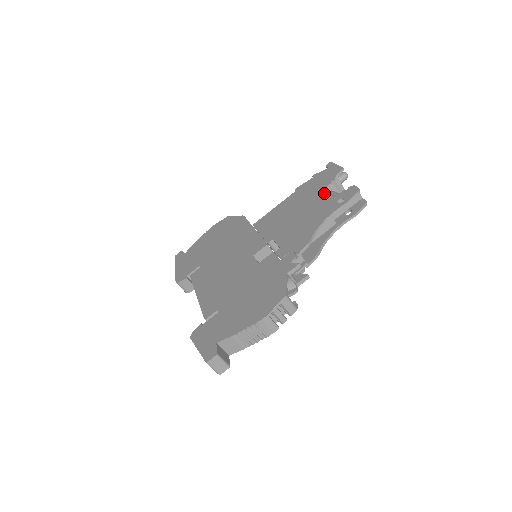
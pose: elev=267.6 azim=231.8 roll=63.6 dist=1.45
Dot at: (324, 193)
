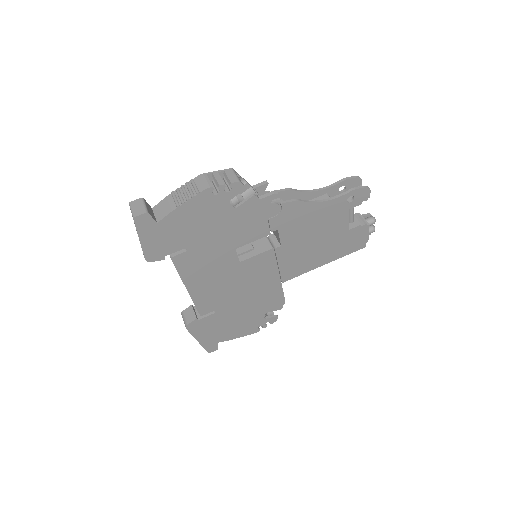
Dot at: occluded
